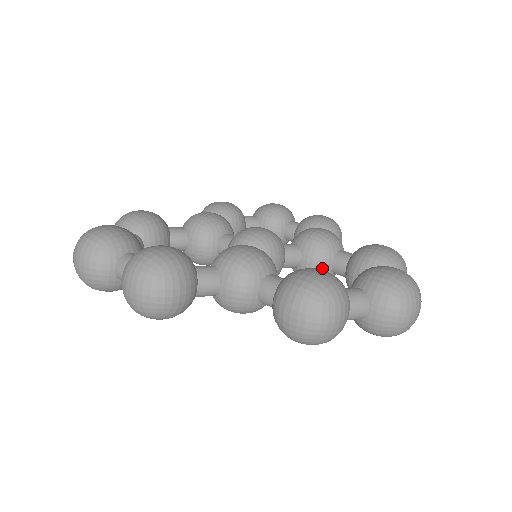
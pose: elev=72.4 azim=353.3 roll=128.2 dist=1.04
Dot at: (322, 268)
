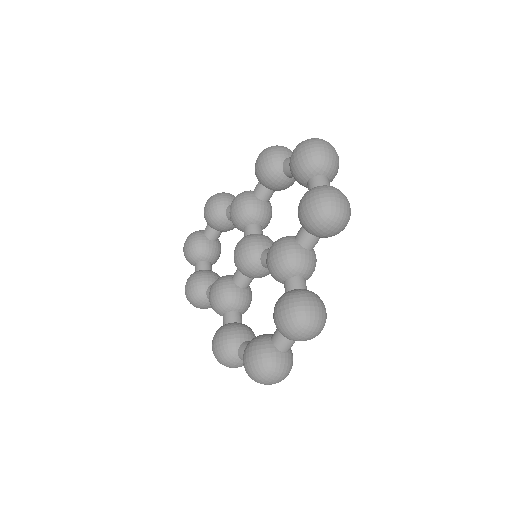
Dot at: occluded
